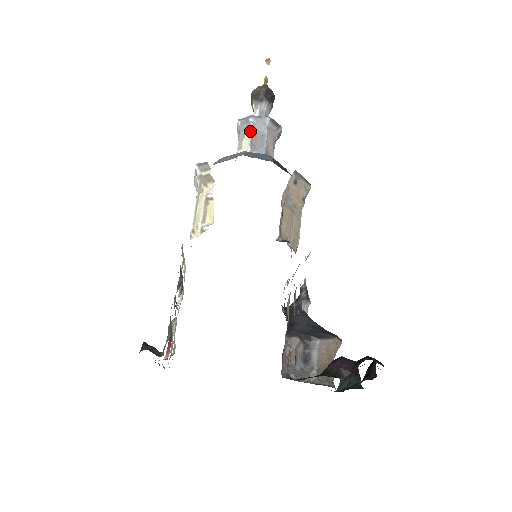
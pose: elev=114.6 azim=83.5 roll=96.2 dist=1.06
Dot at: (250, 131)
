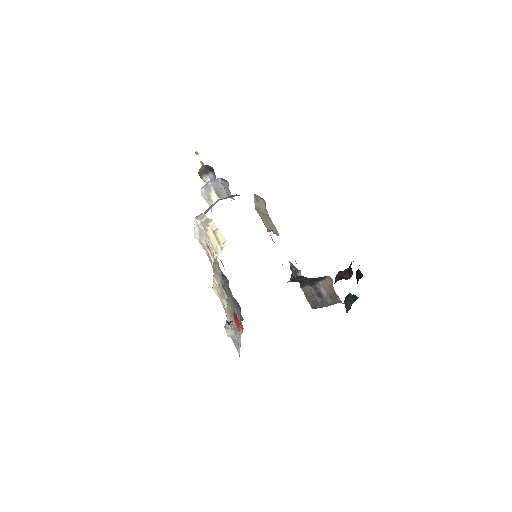
Dot at: (213, 190)
